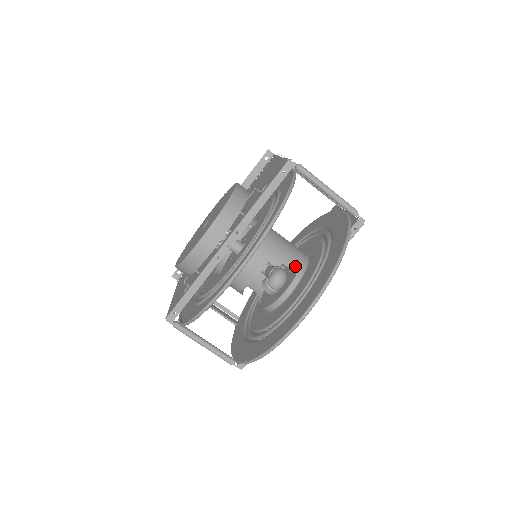
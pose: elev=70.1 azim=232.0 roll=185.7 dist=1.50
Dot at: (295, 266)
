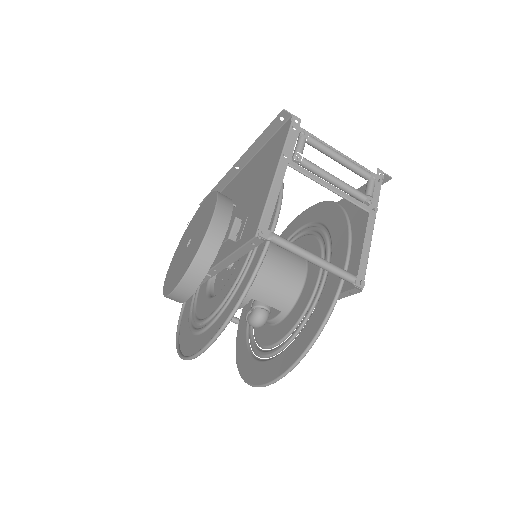
Dot at: (280, 305)
